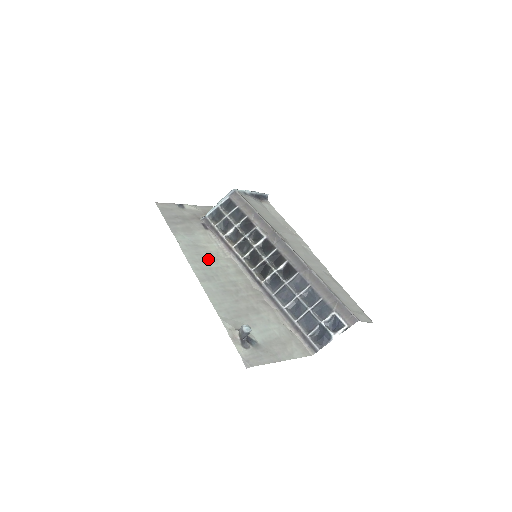
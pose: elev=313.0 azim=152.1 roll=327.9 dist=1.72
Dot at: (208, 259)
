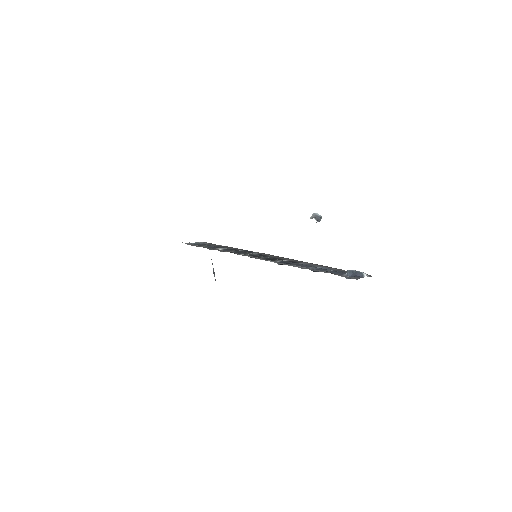
Dot at: occluded
